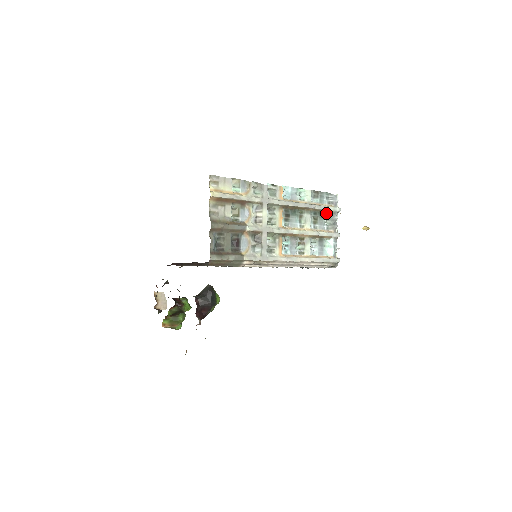
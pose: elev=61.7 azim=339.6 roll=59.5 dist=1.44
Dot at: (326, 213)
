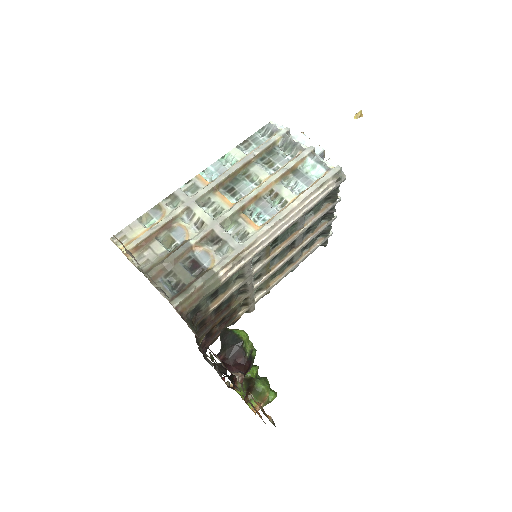
Dot at: (276, 147)
